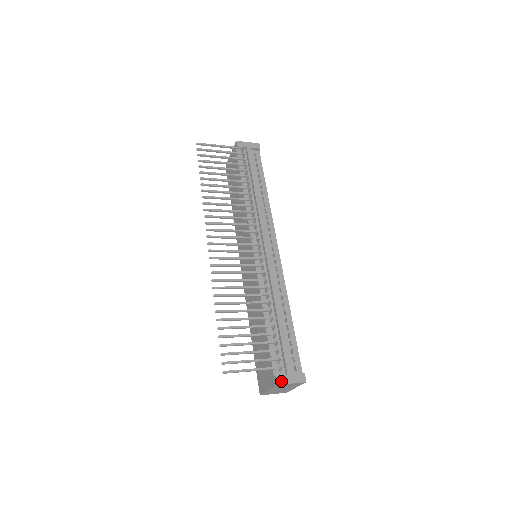
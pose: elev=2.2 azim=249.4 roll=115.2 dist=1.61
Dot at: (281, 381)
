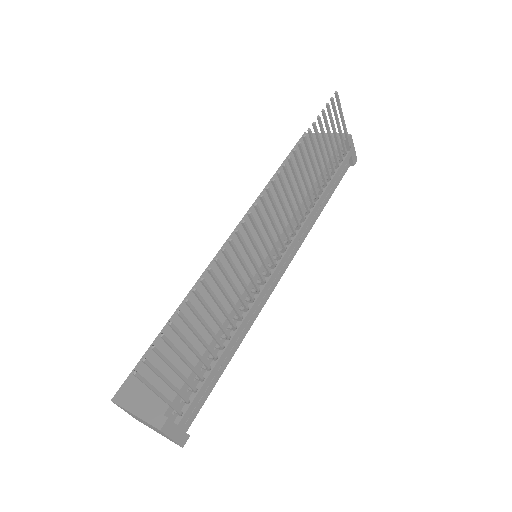
Dot at: (167, 429)
